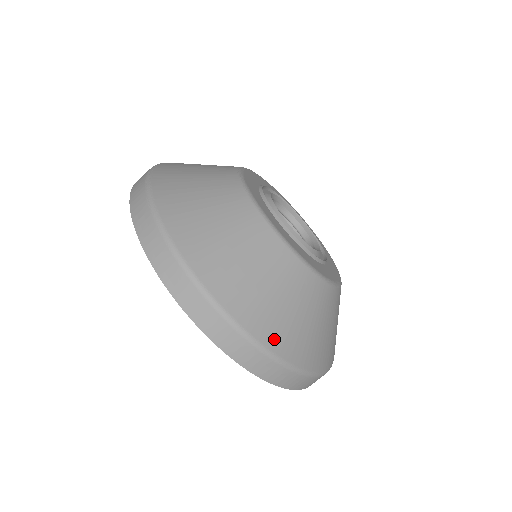
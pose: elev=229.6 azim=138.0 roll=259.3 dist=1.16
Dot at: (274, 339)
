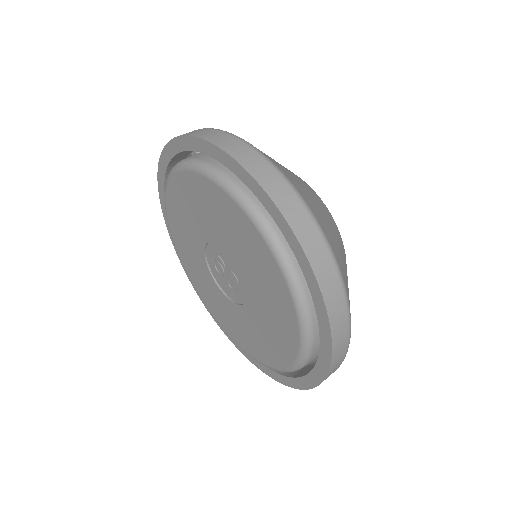
Dot at: occluded
